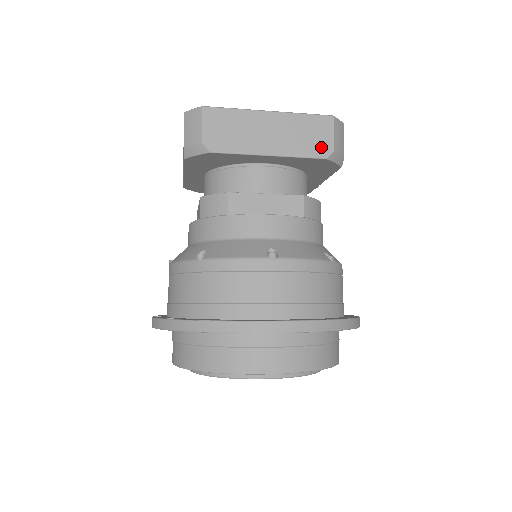
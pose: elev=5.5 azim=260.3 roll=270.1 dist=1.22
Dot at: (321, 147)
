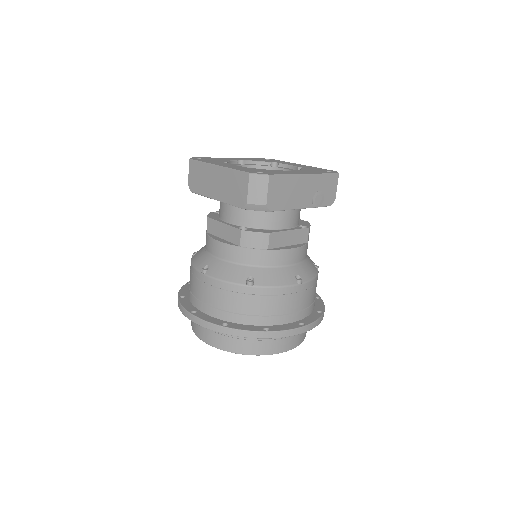
Dot at: (240, 199)
